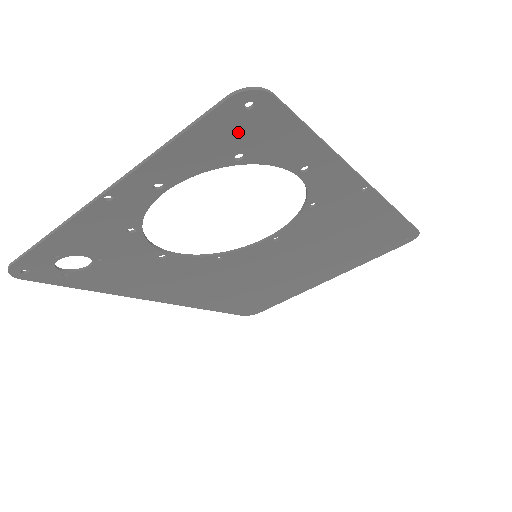
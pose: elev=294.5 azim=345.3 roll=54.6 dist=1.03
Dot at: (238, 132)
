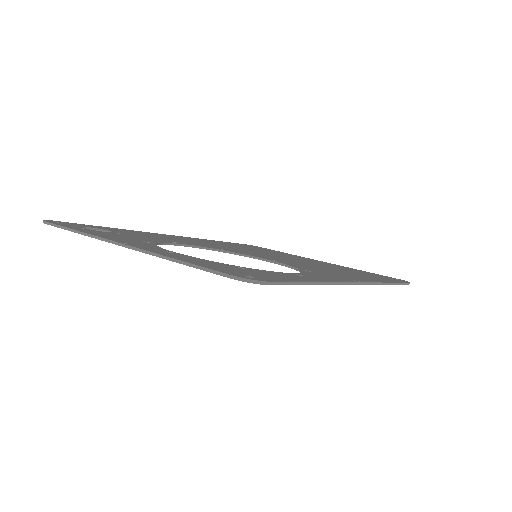
Dot at: occluded
